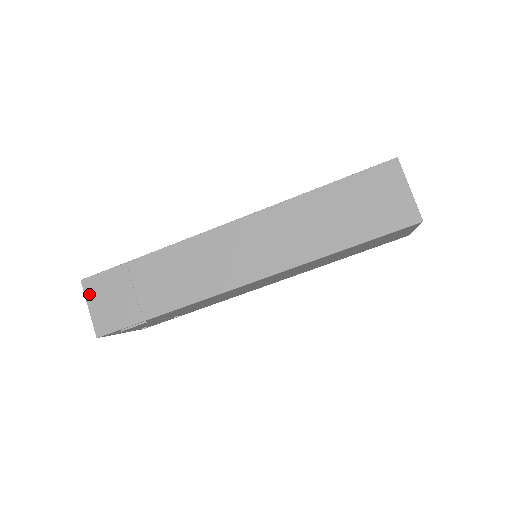
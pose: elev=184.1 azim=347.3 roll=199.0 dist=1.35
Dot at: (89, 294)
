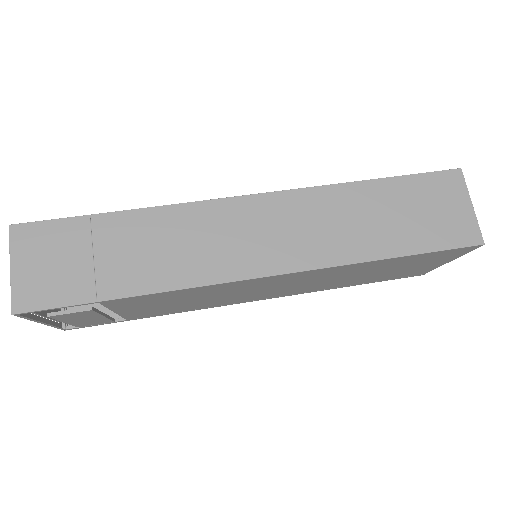
Dot at: (17, 247)
